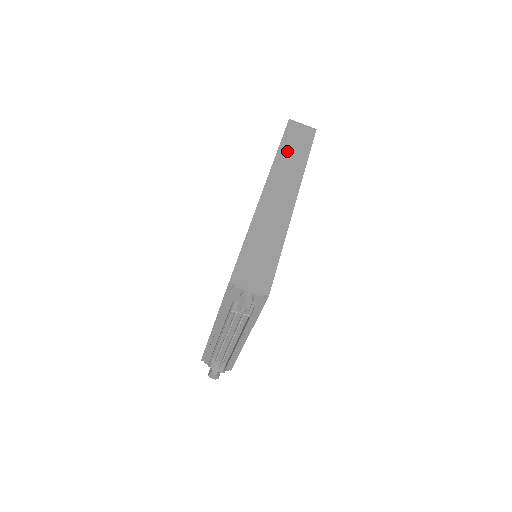
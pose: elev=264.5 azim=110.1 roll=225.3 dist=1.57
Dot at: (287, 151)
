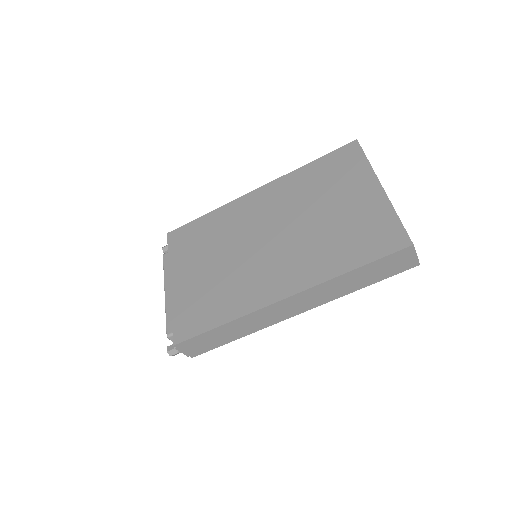
Dot at: (353, 277)
